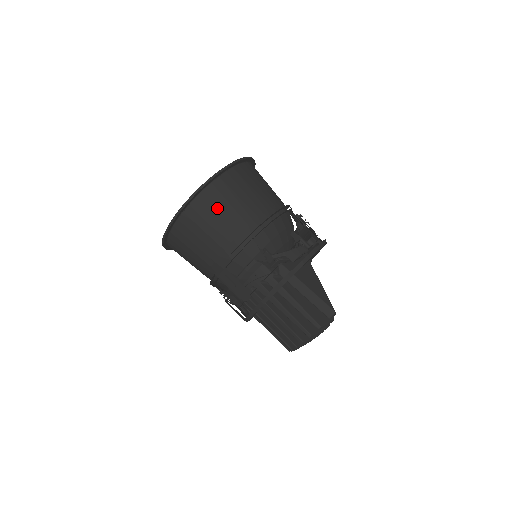
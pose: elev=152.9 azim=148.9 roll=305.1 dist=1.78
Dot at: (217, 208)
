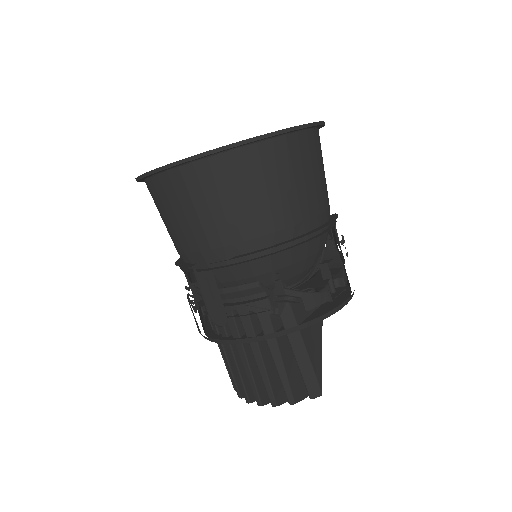
Dot at: (245, 185)
